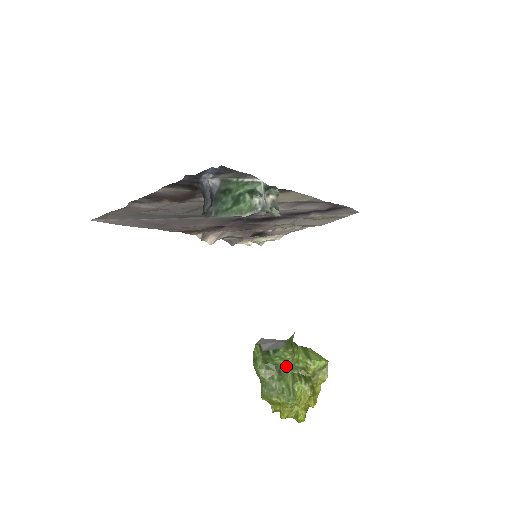
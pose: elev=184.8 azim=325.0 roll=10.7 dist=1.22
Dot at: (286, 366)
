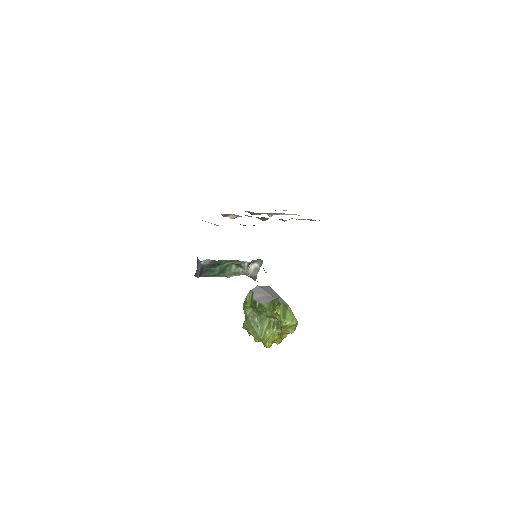
Dot at: (266, 315)
